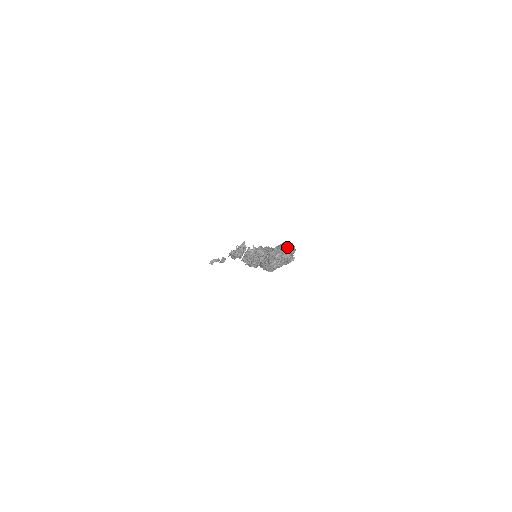
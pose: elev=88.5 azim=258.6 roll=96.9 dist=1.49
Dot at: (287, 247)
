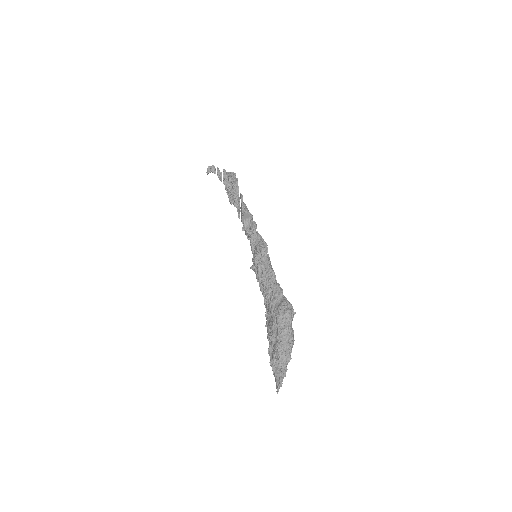
Dot at: (285, 353)
